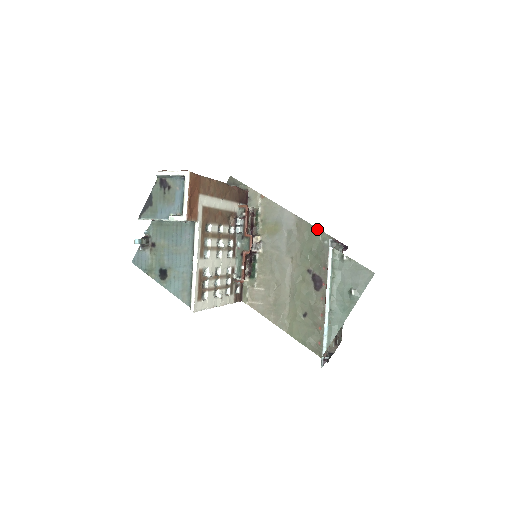
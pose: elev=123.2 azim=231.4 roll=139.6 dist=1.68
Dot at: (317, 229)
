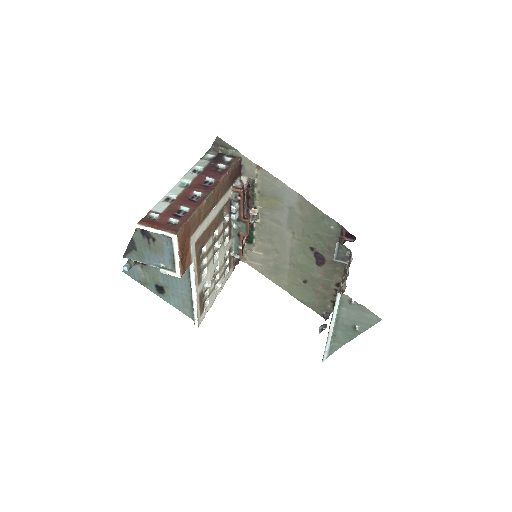
Dot at: (323, 214)
